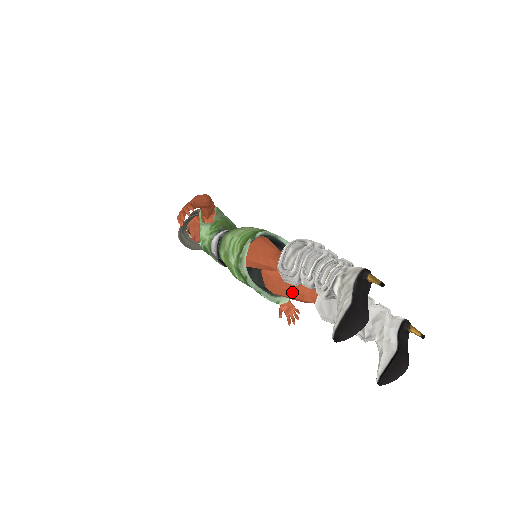
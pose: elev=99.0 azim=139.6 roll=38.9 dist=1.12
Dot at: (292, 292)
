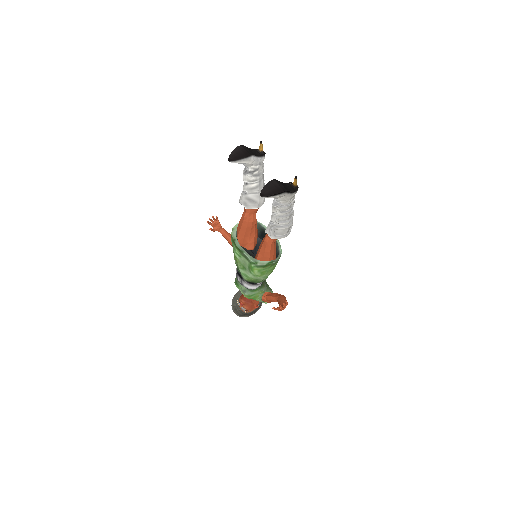
Dot at: (261, 243)
